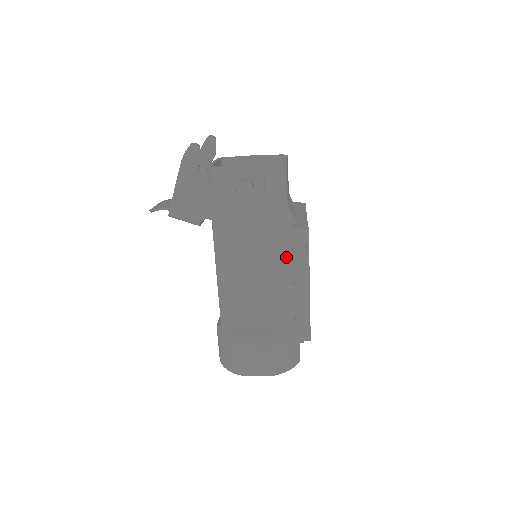
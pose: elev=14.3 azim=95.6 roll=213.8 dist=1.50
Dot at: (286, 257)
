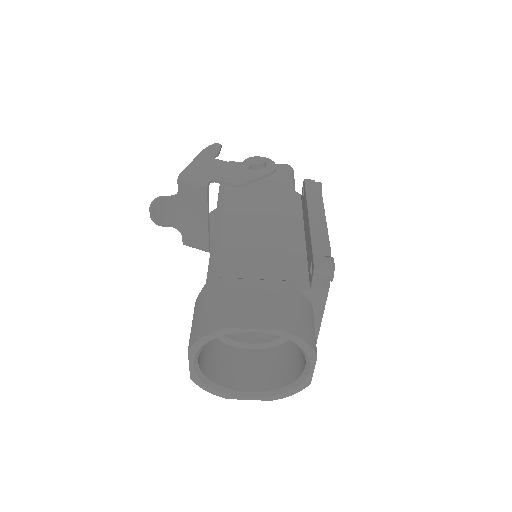
Dot at: (296, 218)
